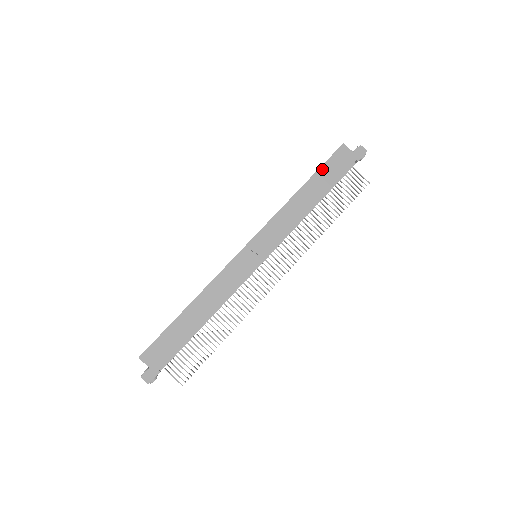
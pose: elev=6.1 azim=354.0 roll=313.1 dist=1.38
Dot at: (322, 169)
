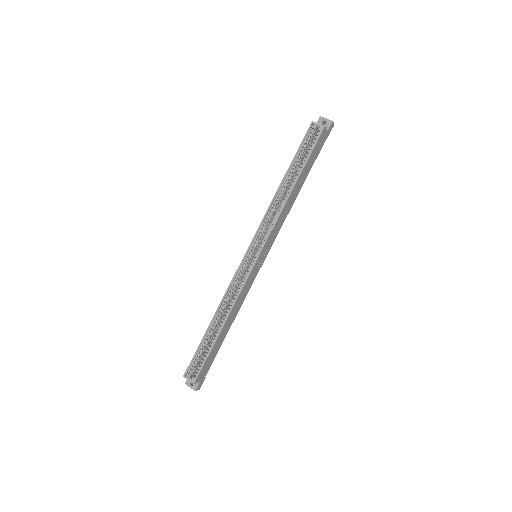
Dot at: (309, 160)
